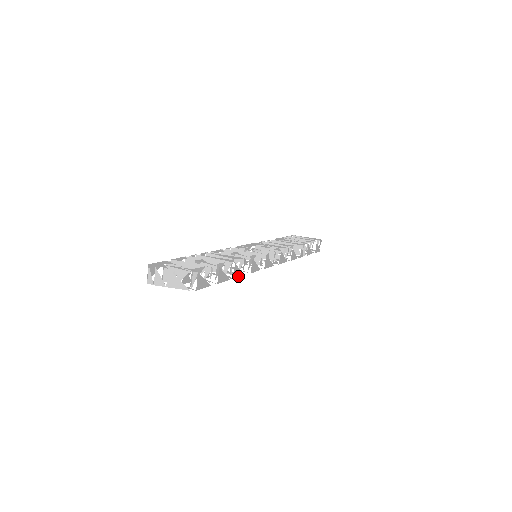
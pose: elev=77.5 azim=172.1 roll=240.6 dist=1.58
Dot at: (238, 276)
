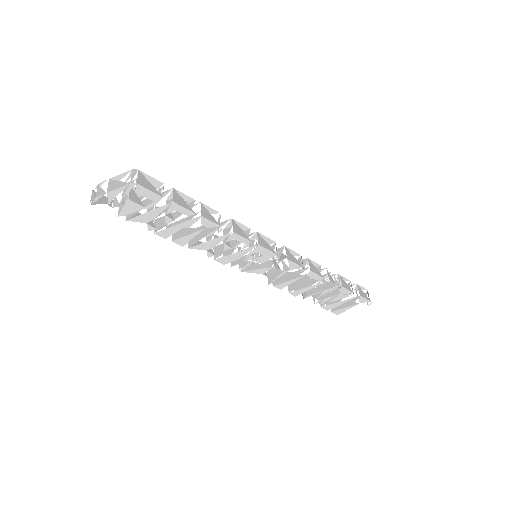
Dot at: (210, 220)
